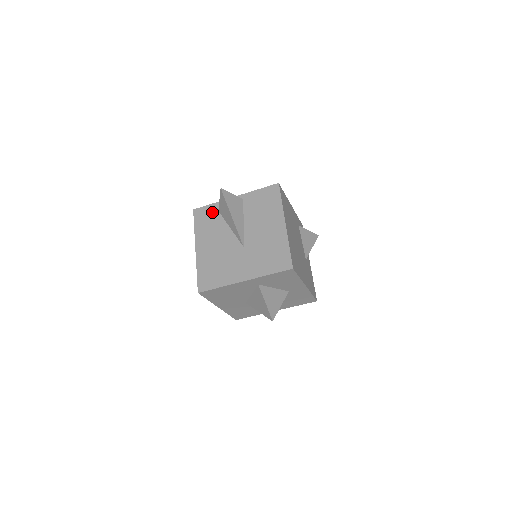
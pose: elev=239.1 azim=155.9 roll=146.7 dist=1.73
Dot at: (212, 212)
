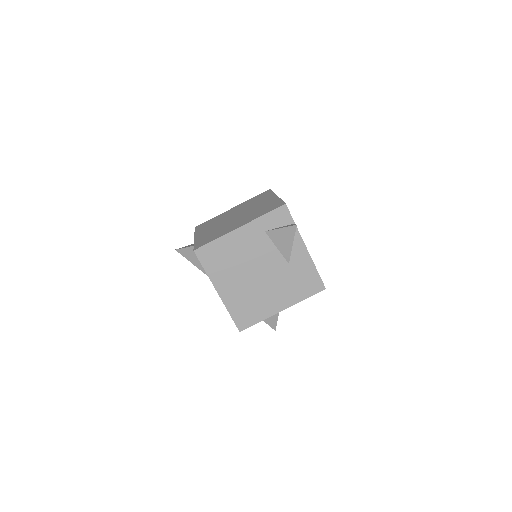
Dot at: occluded
